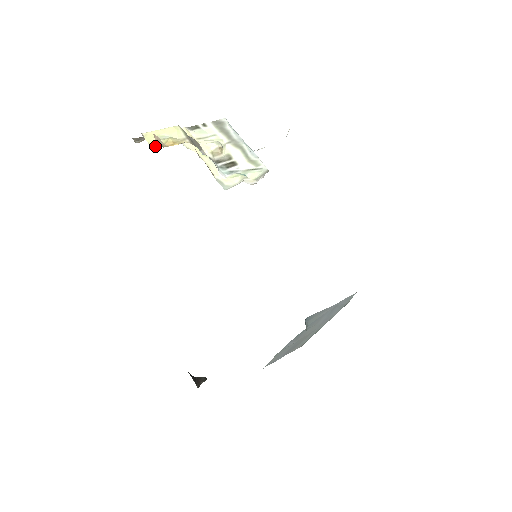
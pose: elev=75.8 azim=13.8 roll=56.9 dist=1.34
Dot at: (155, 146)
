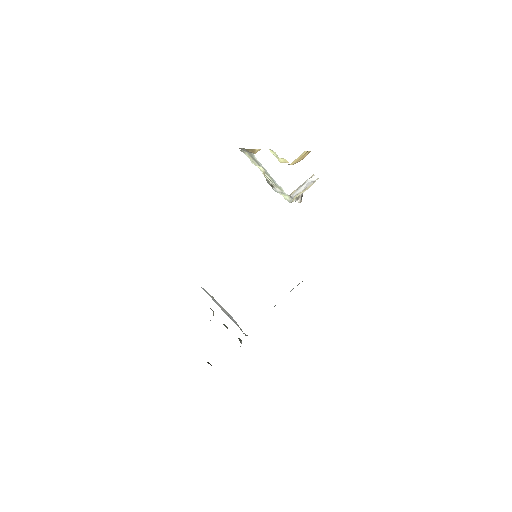
Dot at: (279, 161)
